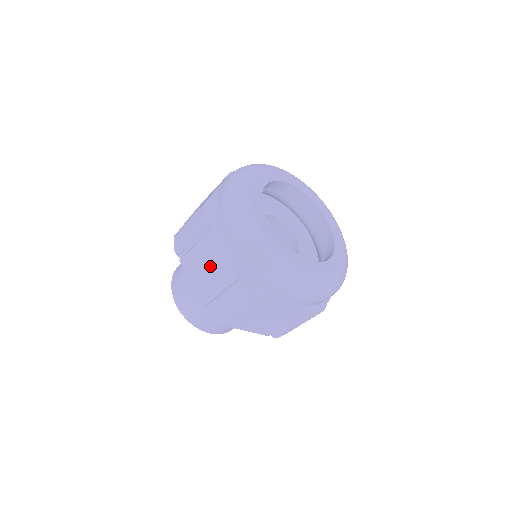
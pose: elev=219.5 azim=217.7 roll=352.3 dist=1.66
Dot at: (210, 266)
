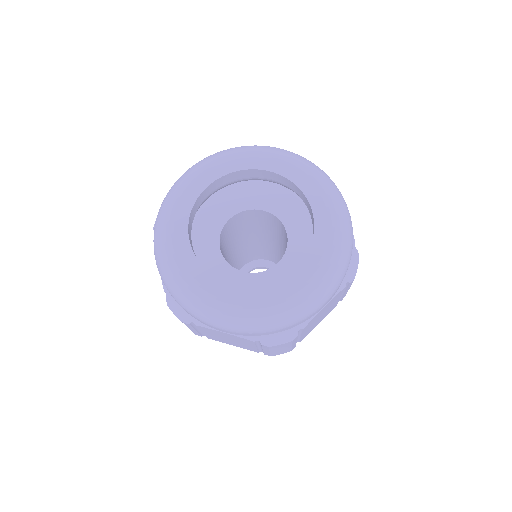
Dot at: (231, 340)
